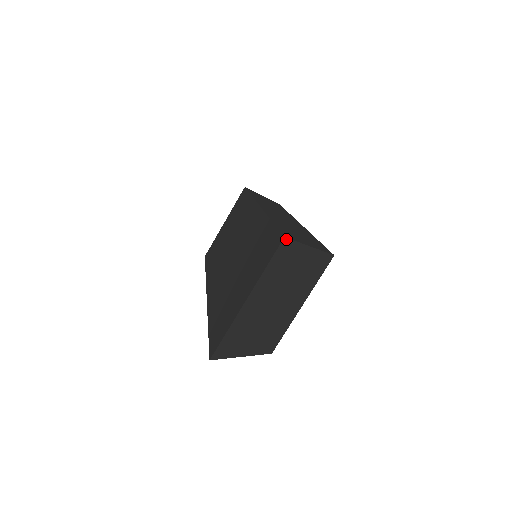
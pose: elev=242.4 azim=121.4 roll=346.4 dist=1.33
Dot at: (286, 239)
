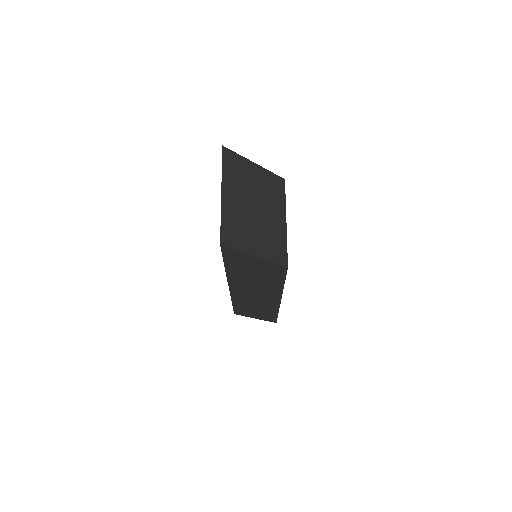
Dot at: (225, 148)
